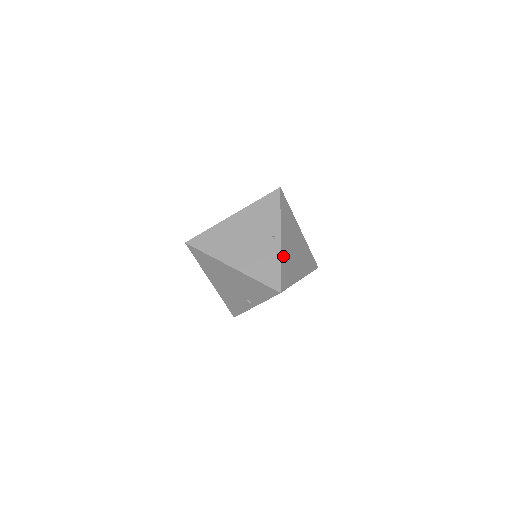
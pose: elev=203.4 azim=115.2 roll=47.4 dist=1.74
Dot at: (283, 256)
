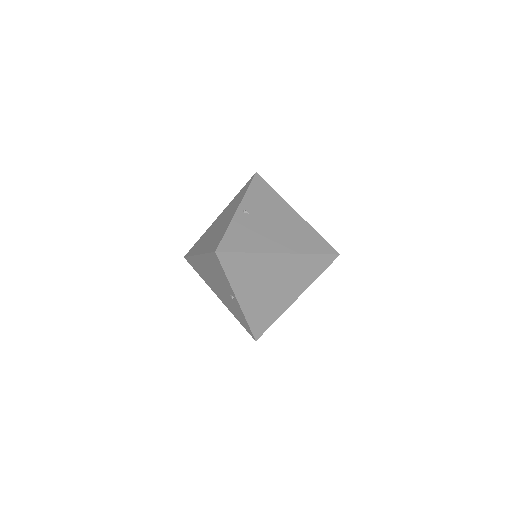
Dot at: (249, 311)
